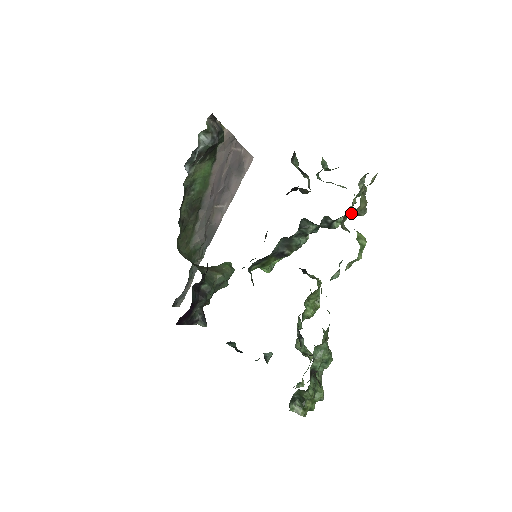
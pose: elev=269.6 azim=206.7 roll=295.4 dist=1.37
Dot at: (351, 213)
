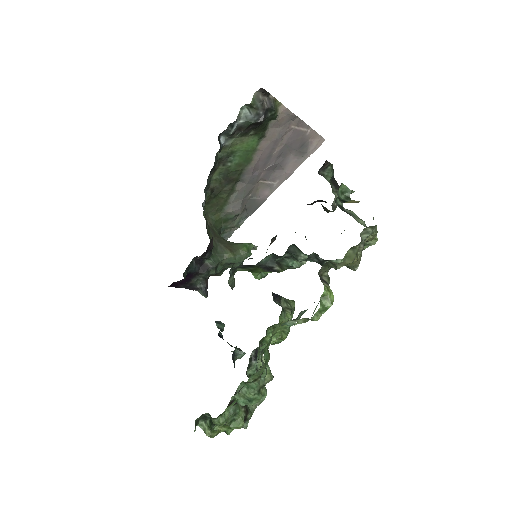
Dot at: (333, 264)
